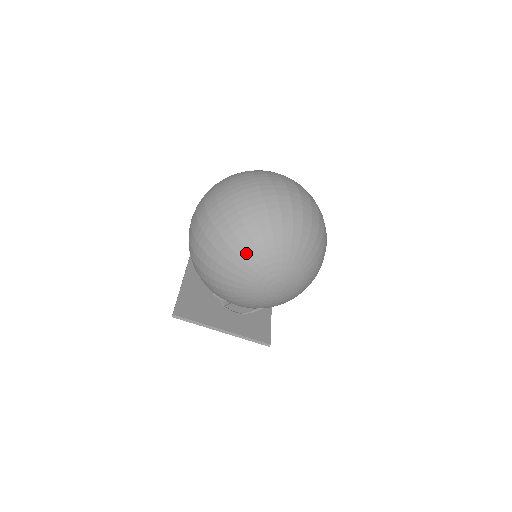
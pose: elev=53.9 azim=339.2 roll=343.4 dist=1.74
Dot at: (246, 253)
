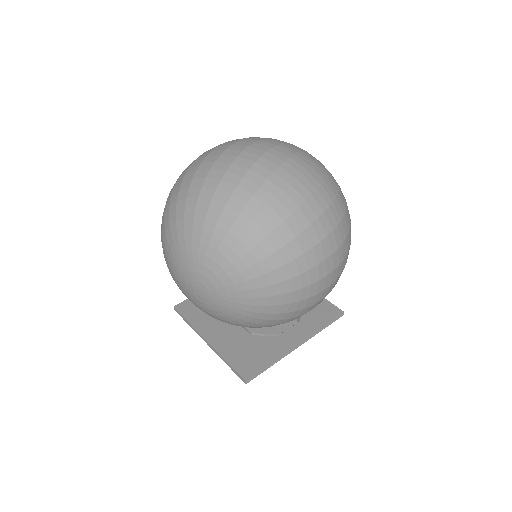
Dot at: (165, 234)
